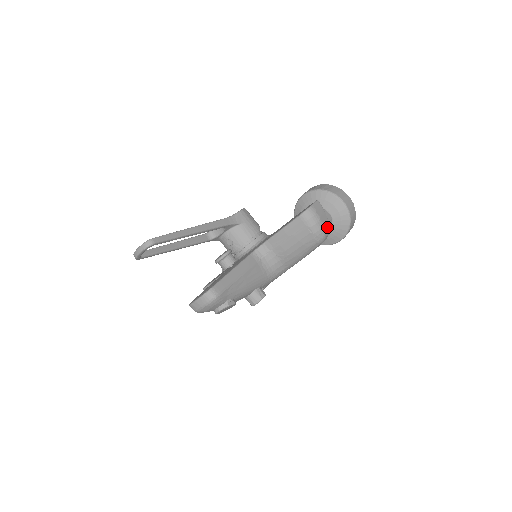
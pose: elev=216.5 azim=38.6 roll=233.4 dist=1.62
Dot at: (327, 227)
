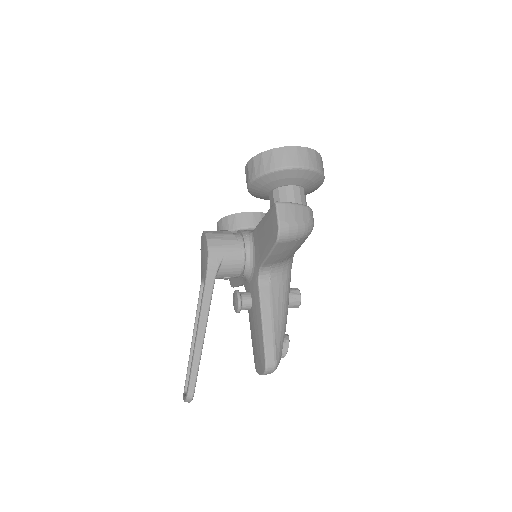
Dot at: (307, 213)
